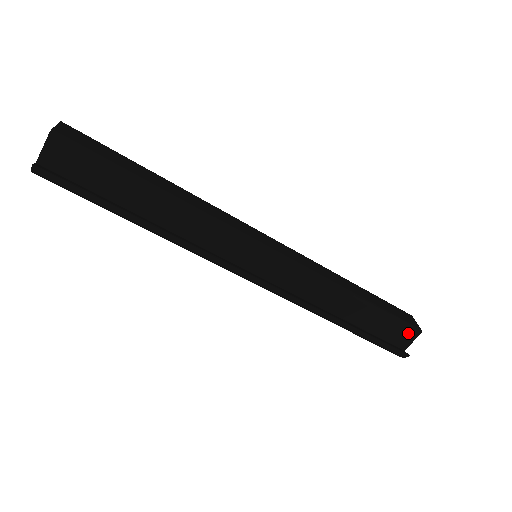
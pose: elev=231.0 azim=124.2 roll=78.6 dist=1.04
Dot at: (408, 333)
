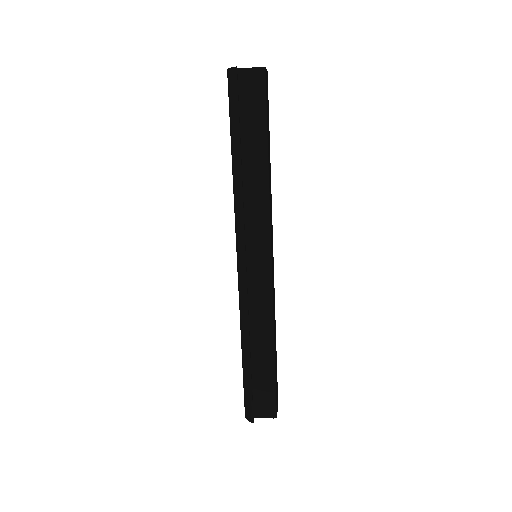
Dot at: (269, 408)
